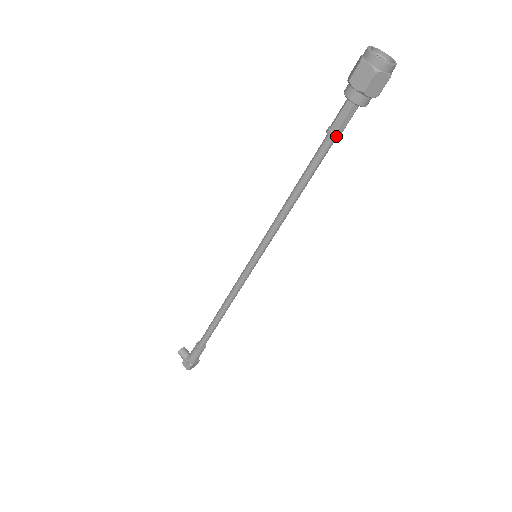
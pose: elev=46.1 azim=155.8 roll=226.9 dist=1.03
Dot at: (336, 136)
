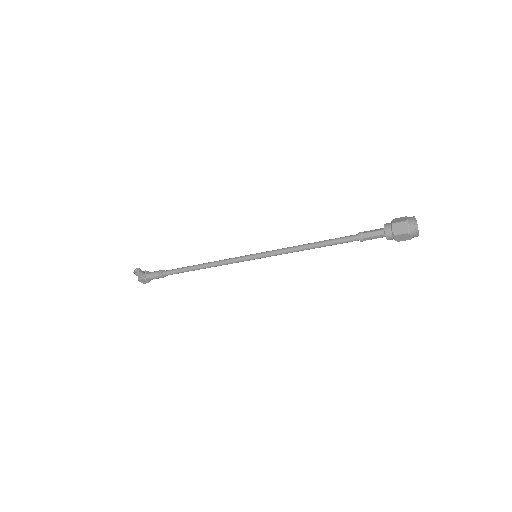
Dot at: occluded
